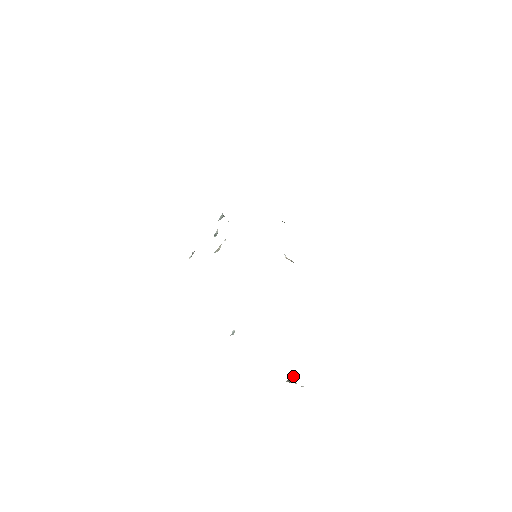
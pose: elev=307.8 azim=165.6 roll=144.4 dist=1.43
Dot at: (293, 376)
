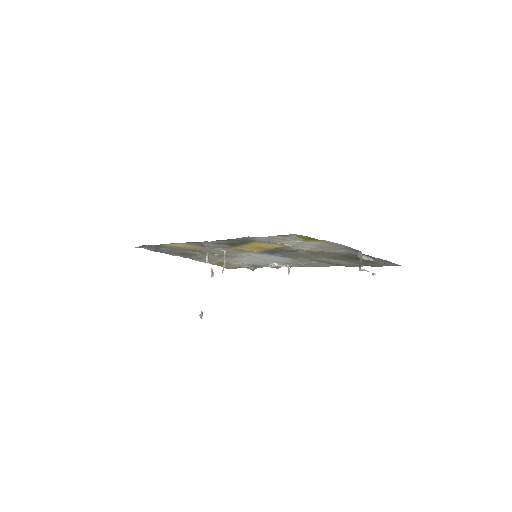
Dot at: (359, 257)
